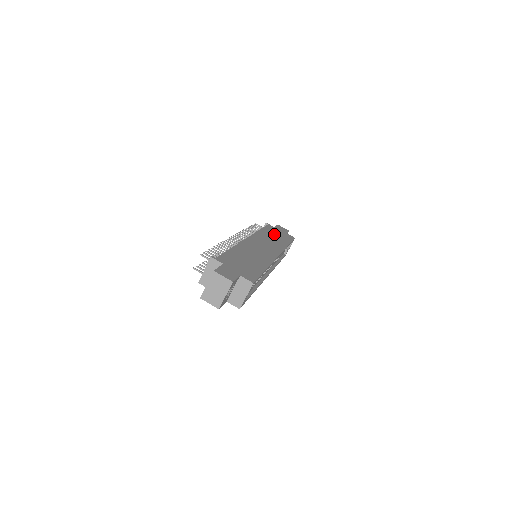
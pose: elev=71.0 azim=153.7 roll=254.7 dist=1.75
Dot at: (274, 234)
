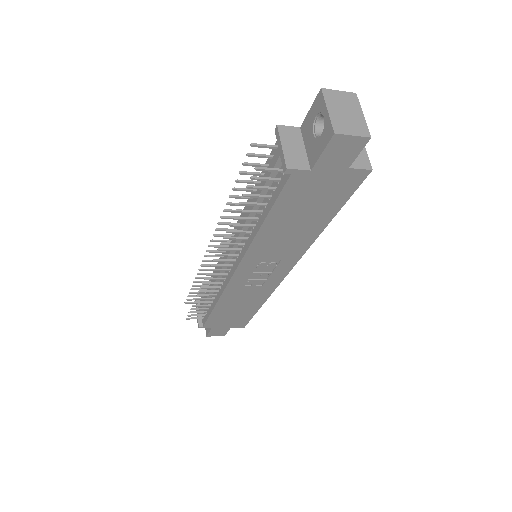
Dot at: occluded
